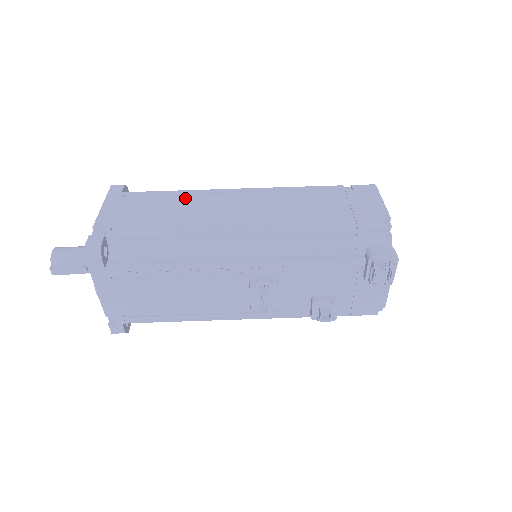
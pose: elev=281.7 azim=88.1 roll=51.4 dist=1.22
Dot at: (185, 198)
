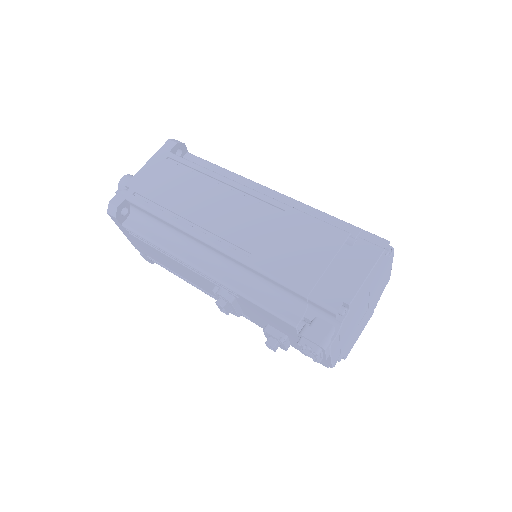
Dot at: (205, 183)
